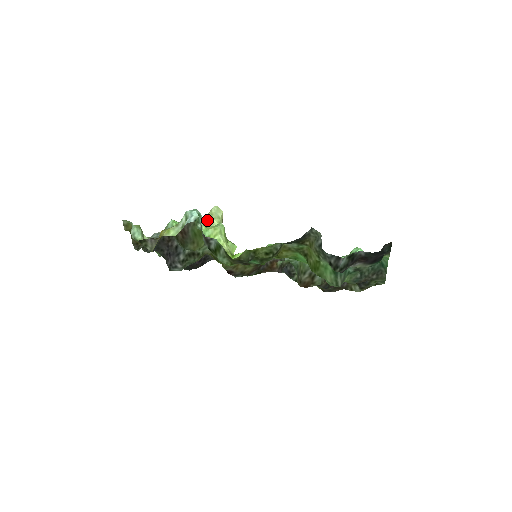
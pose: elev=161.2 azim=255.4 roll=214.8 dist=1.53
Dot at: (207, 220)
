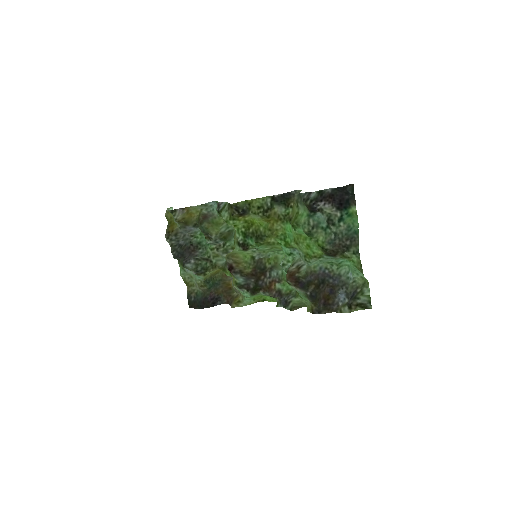
Dot at: occluded
